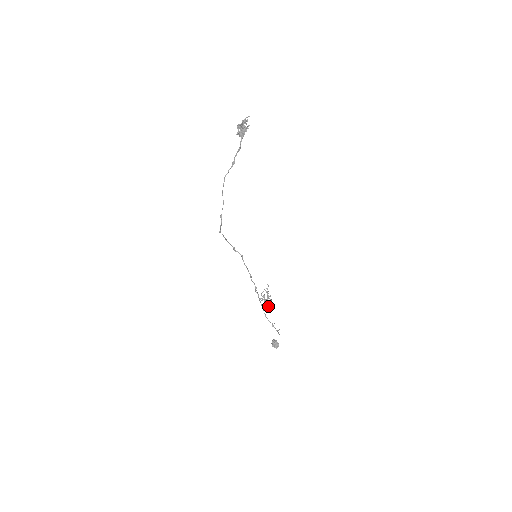
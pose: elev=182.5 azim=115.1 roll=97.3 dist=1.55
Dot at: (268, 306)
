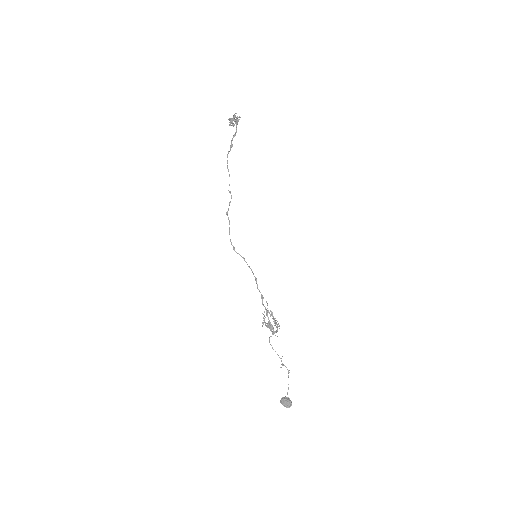
Dot at: occluded
